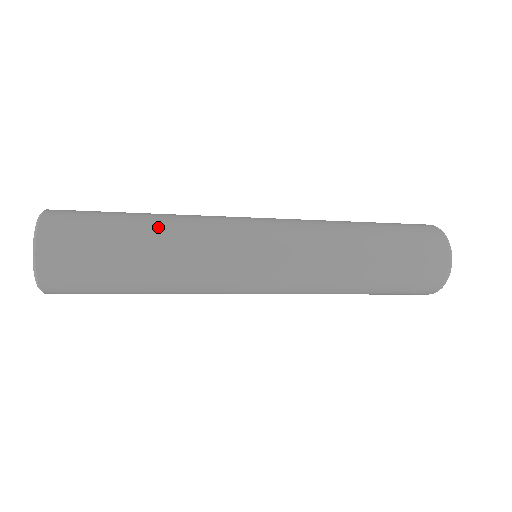
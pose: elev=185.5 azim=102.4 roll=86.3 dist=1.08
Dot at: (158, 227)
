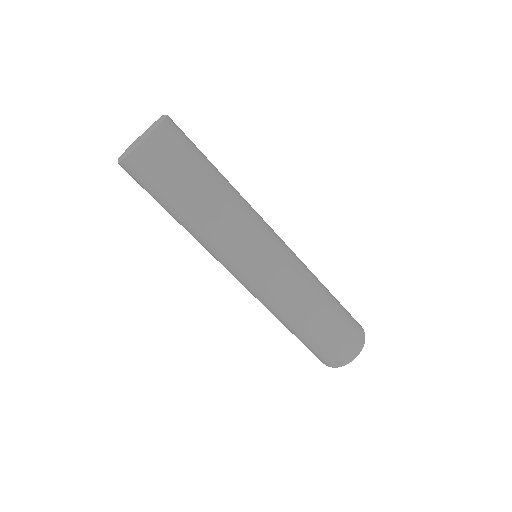
Dot at: occluded
